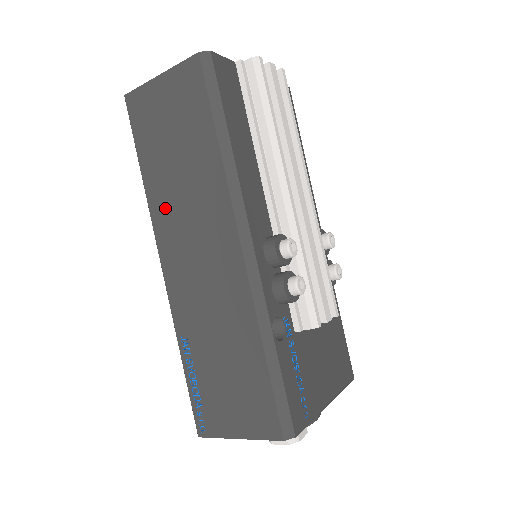
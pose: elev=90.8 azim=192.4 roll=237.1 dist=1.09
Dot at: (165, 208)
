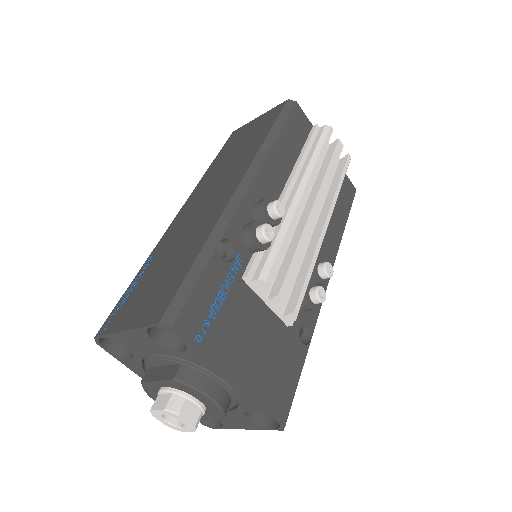
Dot at: (209, 178)
